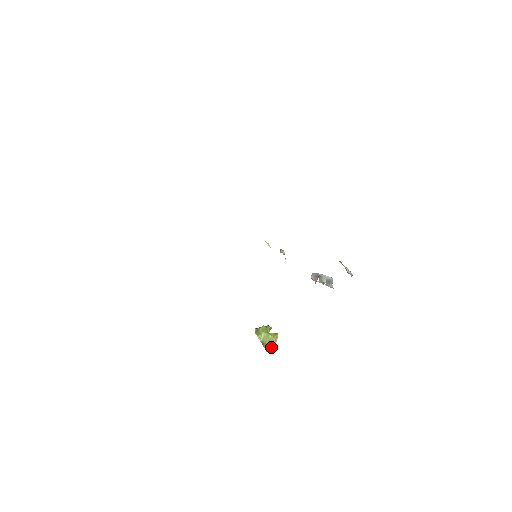
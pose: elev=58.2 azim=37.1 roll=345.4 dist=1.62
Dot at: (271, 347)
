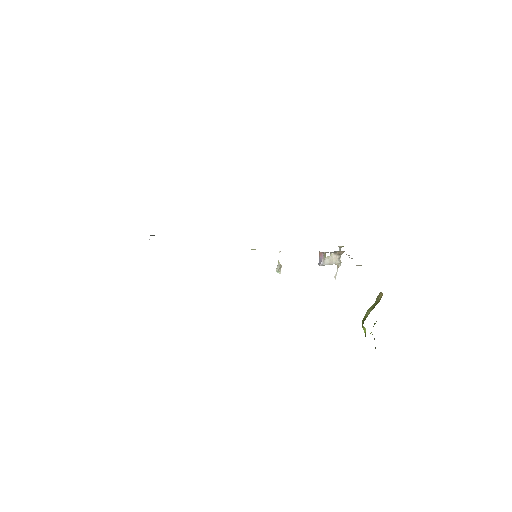
Dot at: (379, 294)
